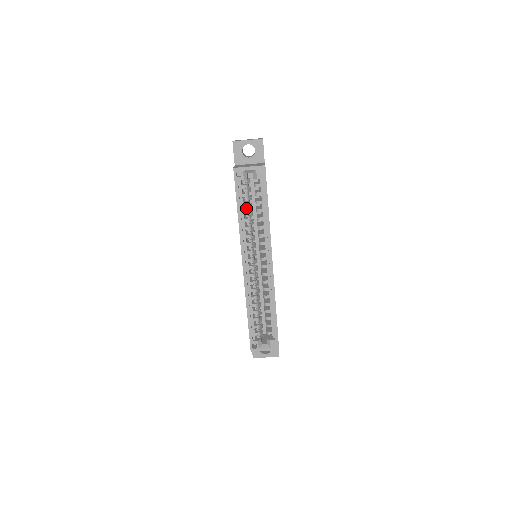
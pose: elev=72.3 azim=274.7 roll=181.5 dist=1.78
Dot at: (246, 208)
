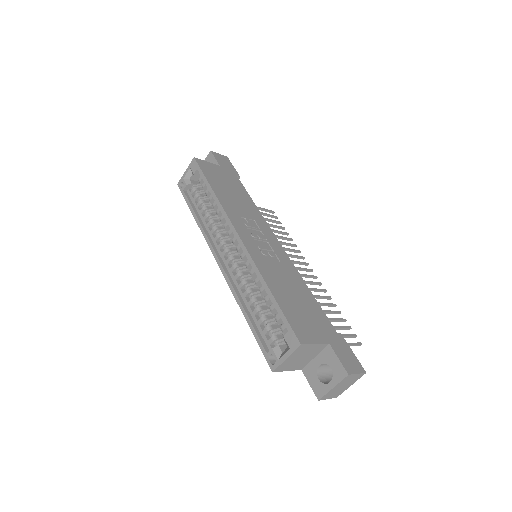
Dot at: (202, 208)
